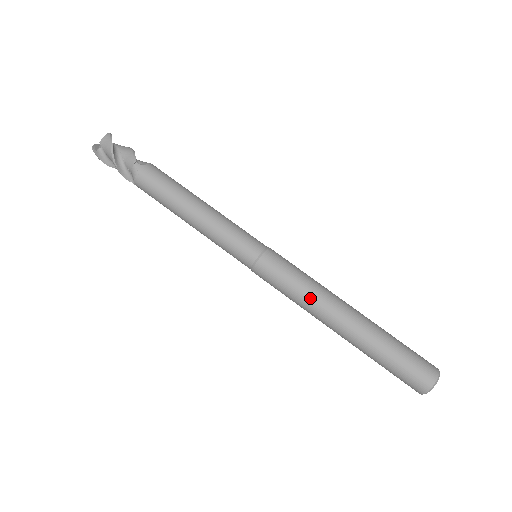
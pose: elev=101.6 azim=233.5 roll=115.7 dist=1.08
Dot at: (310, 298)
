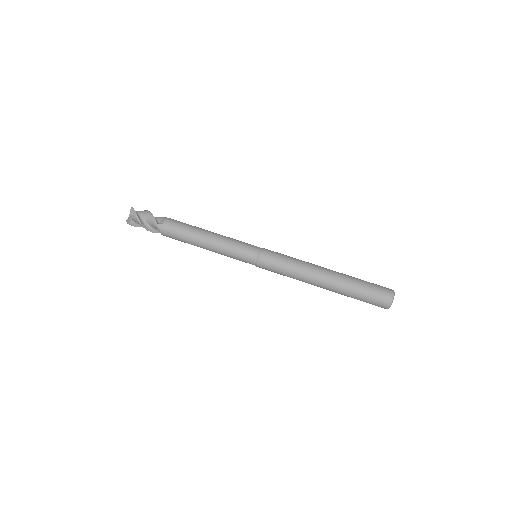
Dot at: (298, 275)
